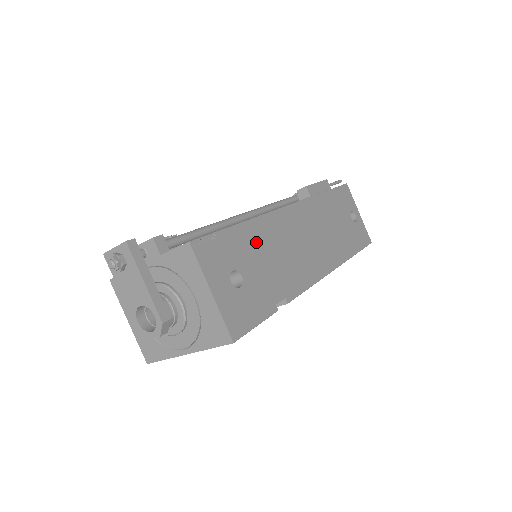
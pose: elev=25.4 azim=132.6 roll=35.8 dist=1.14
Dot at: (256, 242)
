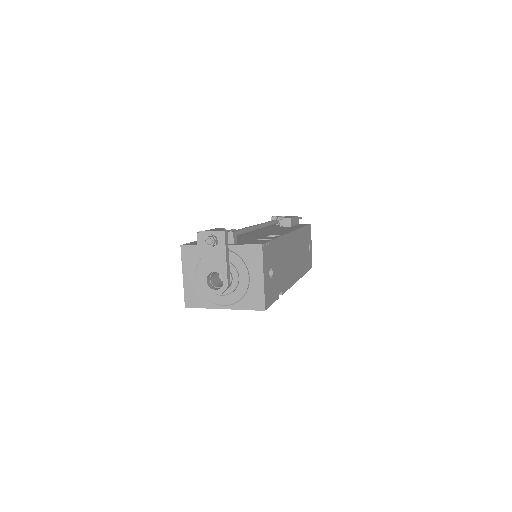
Dot at: (279, 252)
